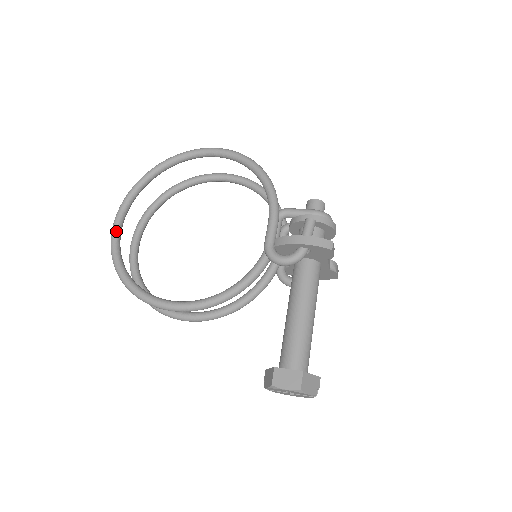
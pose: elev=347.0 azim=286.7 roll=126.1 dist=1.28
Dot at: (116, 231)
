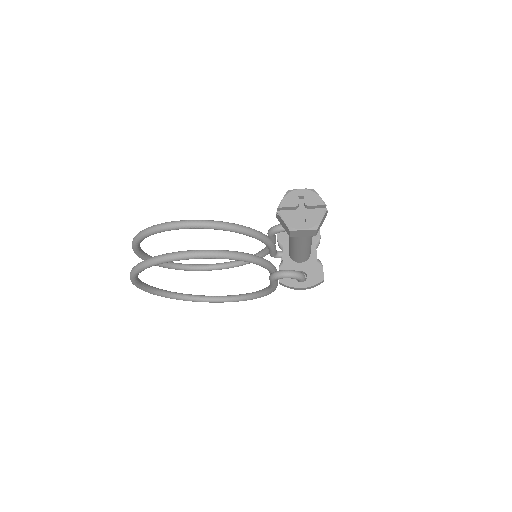
Dot at: occluded
